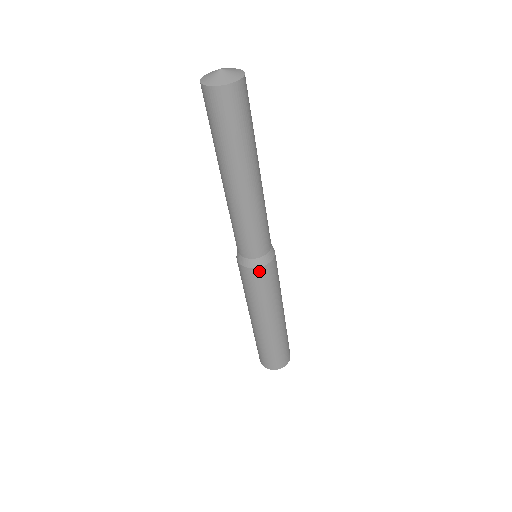
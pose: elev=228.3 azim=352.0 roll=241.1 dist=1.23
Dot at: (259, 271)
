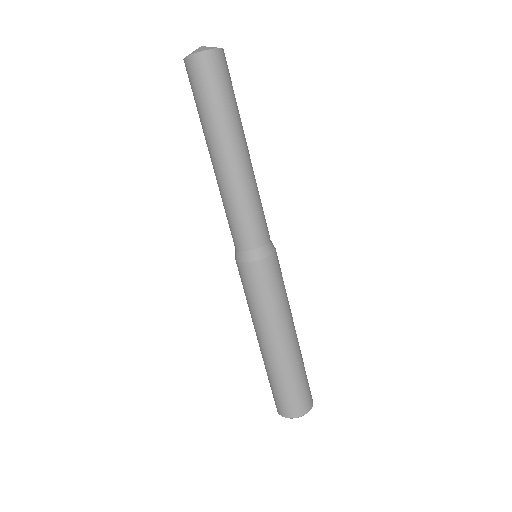
Dot at: (241, 267)
